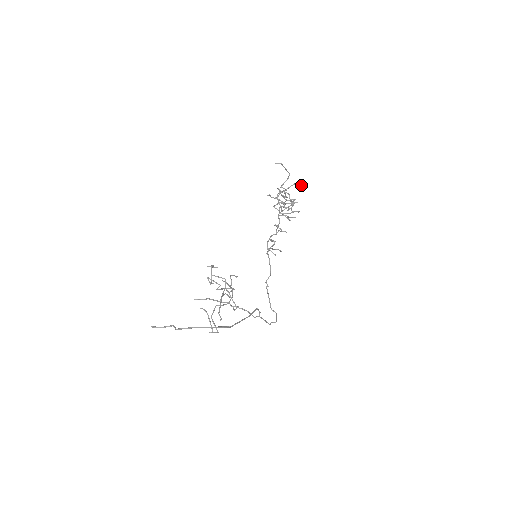
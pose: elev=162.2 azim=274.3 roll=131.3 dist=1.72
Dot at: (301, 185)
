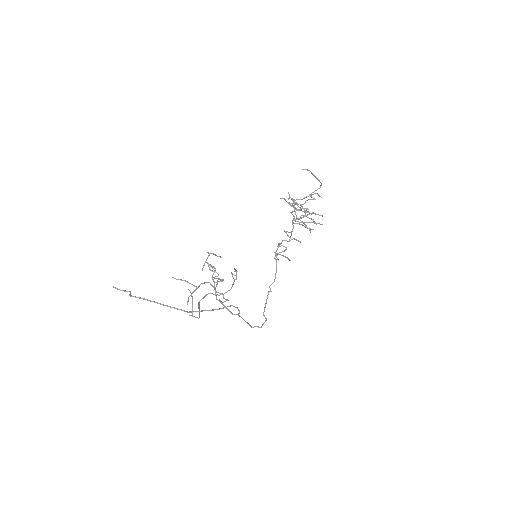
Dot at: occluded
